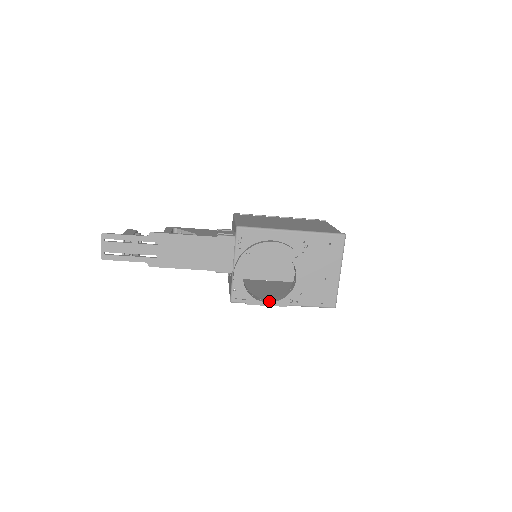
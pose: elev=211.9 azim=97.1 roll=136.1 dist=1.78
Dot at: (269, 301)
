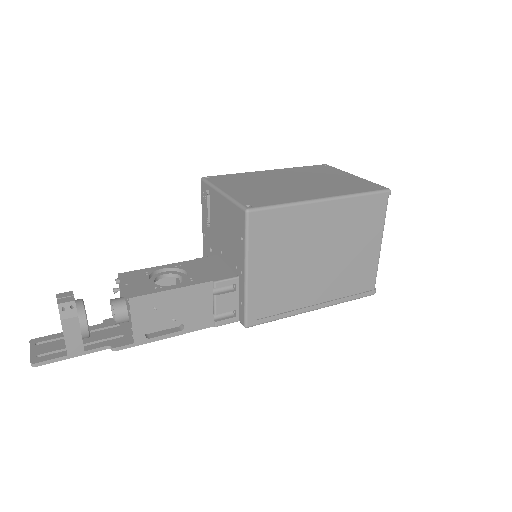
Dot at: occluded
